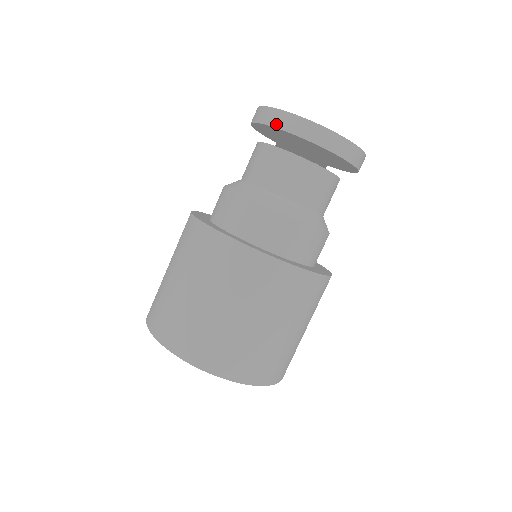
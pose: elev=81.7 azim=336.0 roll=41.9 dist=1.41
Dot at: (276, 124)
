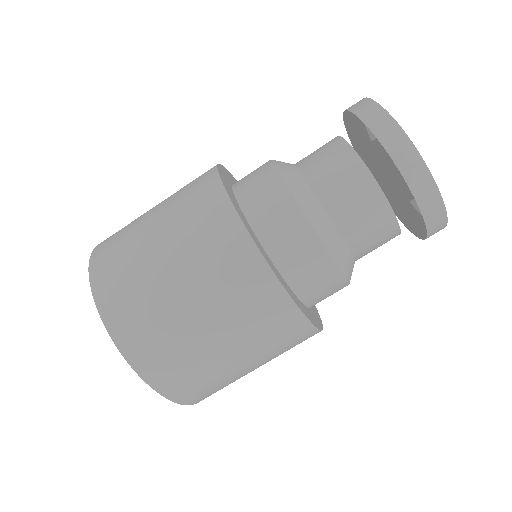
Dot at: (358, 111)
